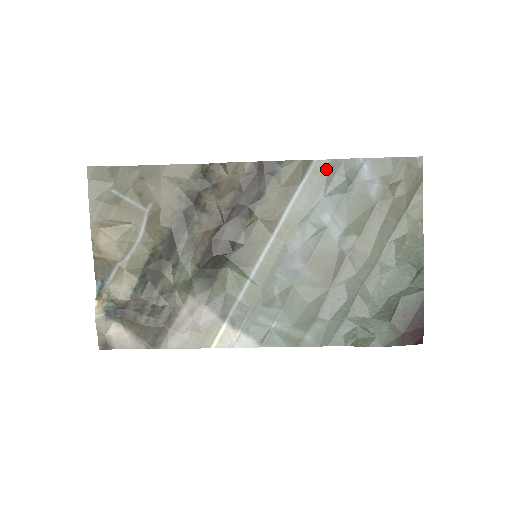
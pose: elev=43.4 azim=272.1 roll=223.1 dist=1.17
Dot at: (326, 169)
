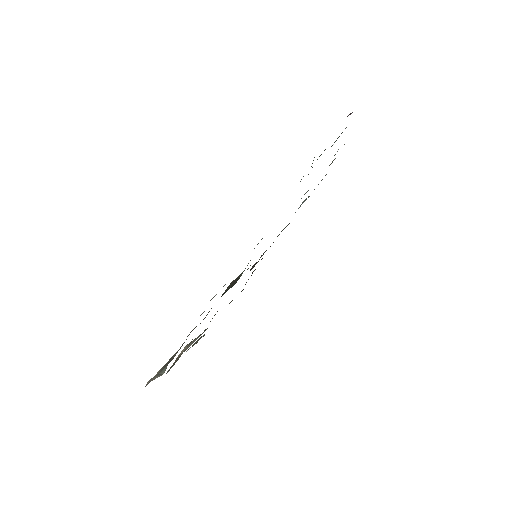
Dot at: occluded
